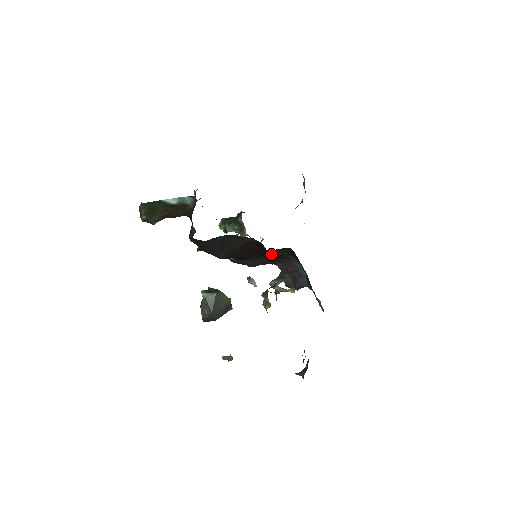
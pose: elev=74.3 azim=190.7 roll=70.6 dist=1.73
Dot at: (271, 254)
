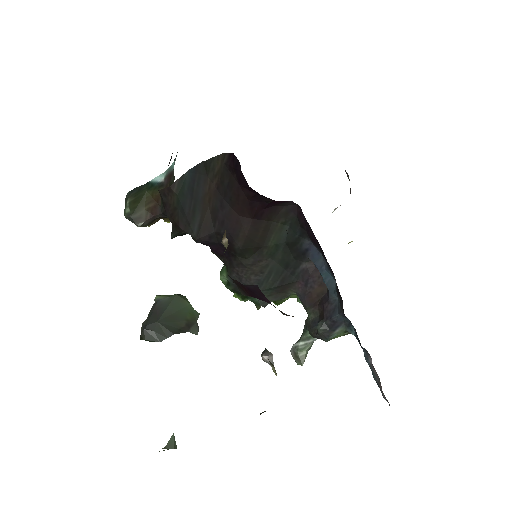
Dot at: (275, 242)
